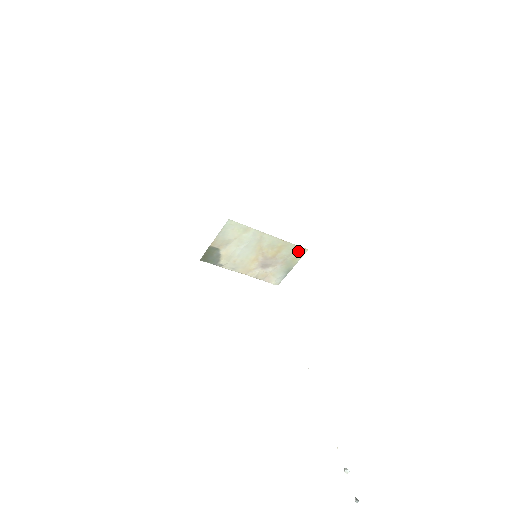
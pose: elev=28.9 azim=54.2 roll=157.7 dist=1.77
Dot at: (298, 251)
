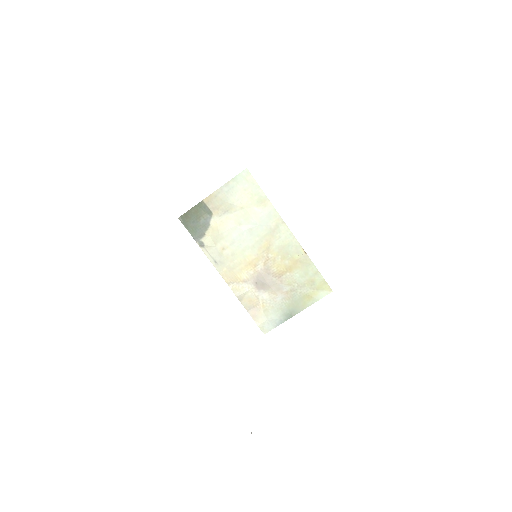
Dot at: (317, 285)
